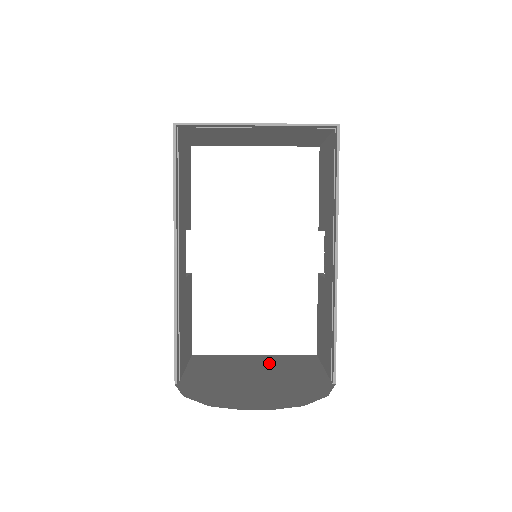
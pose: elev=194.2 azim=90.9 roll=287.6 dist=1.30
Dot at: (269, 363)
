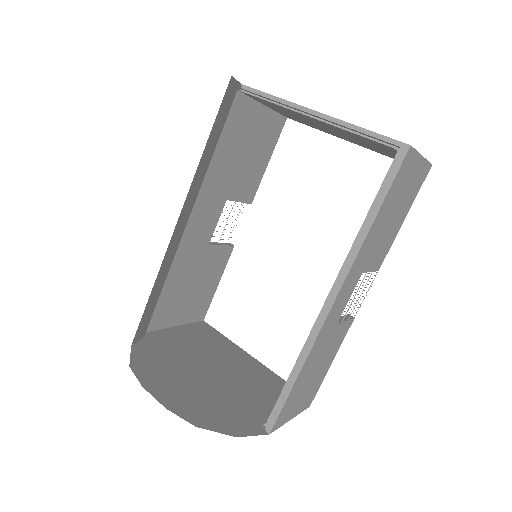
Dot at: (246, 371)
